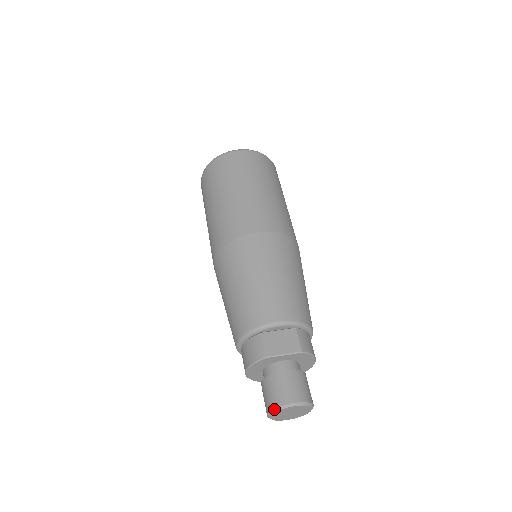
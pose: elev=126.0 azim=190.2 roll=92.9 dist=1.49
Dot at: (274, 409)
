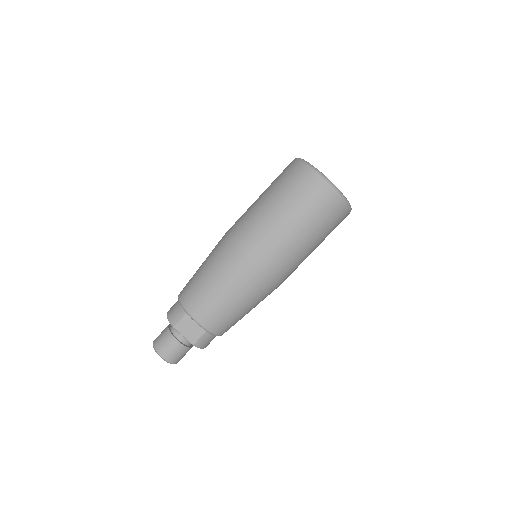
Dot at: (154, 347)
